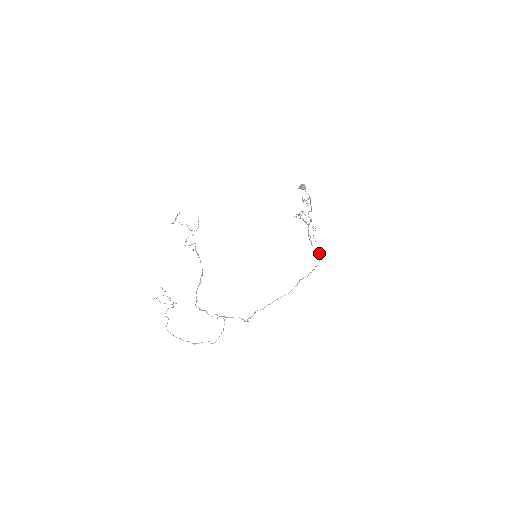
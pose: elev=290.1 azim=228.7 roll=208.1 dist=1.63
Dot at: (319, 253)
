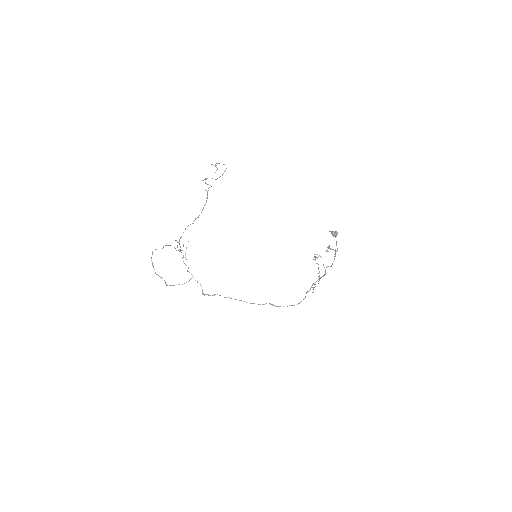
Dot at: (304, 298)
